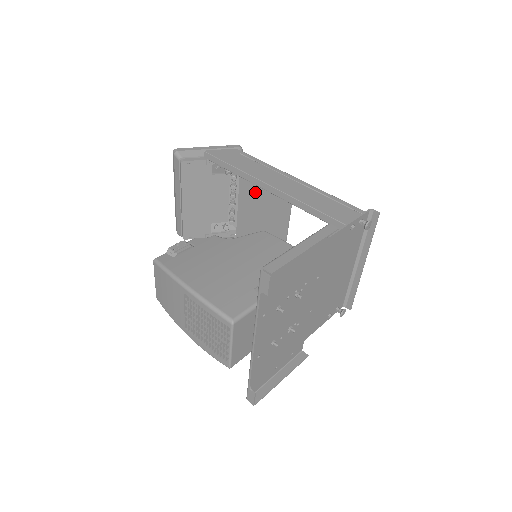
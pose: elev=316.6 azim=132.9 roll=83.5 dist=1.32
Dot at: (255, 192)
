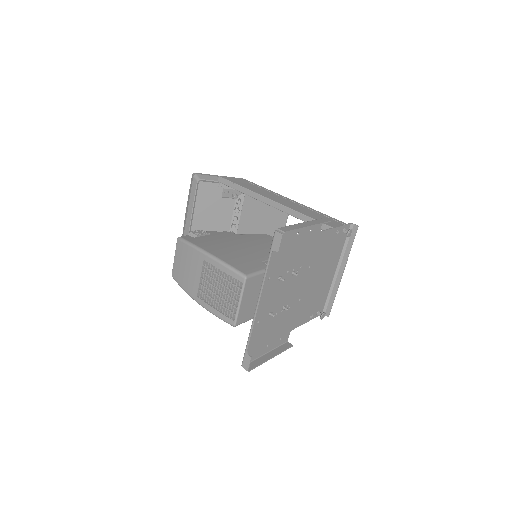
Dot at: (255, 215)
